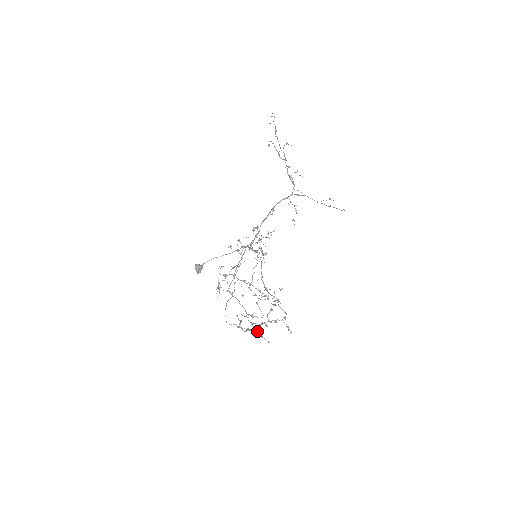
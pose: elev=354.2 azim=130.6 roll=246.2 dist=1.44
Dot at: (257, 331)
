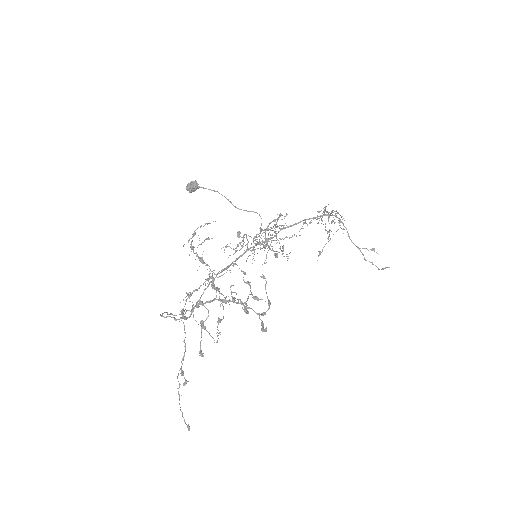
Dot at: occluded
